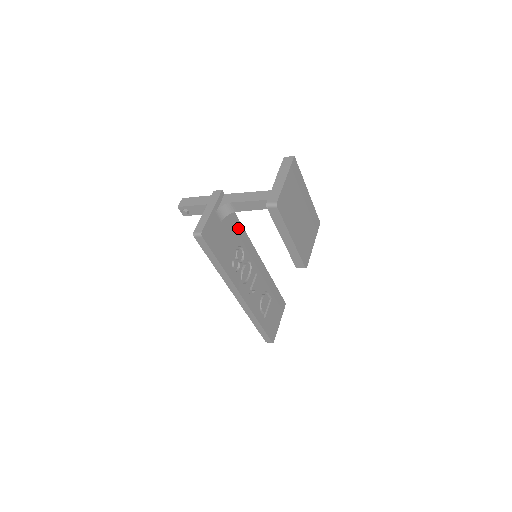
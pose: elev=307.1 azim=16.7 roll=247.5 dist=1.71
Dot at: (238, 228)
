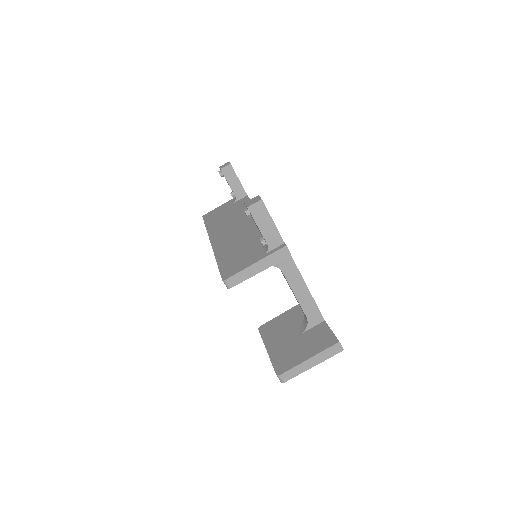
Dot at: occluded
